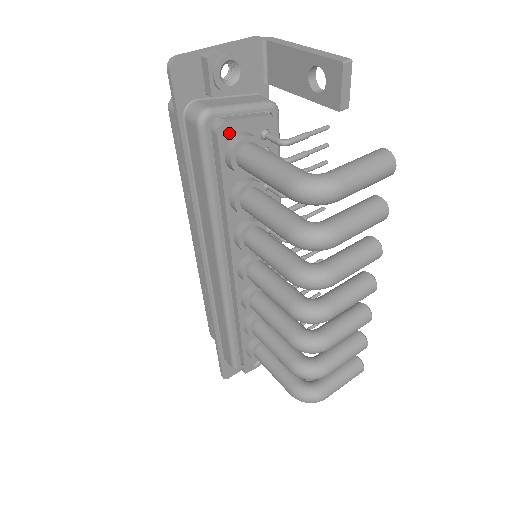
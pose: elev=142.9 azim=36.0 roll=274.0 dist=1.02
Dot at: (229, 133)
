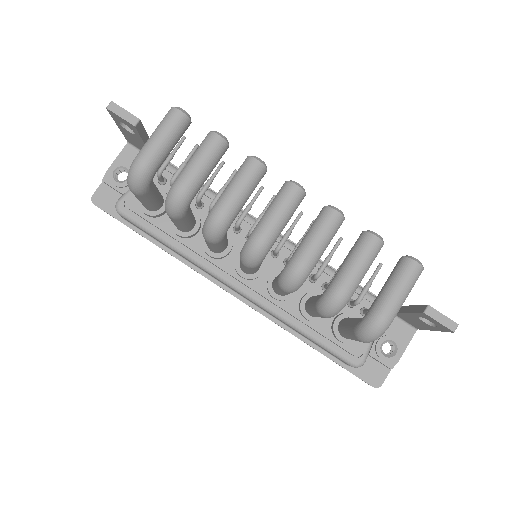
Dot at: (135, 201)
